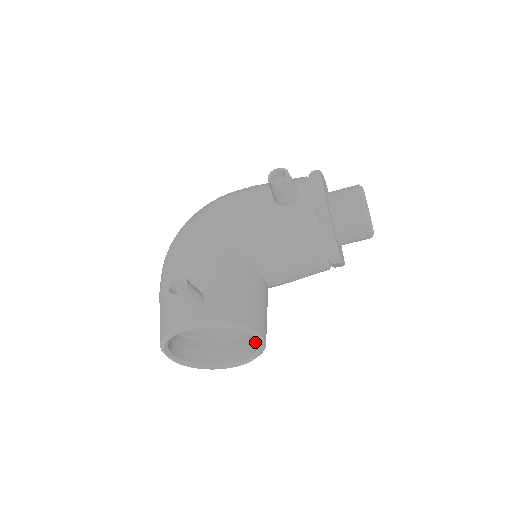
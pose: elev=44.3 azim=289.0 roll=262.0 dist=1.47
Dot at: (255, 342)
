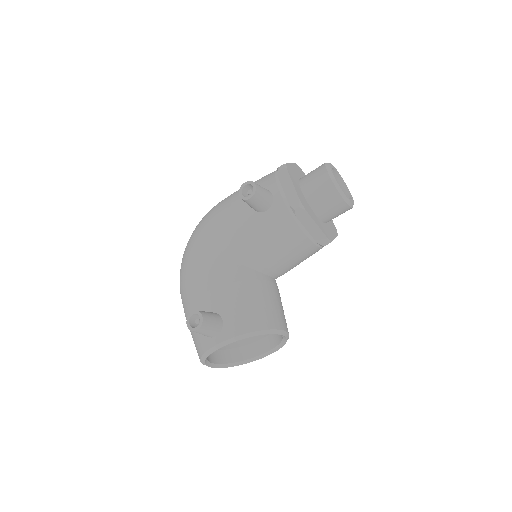
Dot at: occluded
